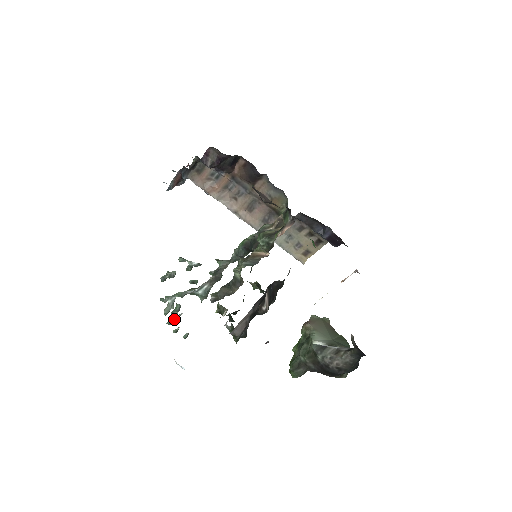
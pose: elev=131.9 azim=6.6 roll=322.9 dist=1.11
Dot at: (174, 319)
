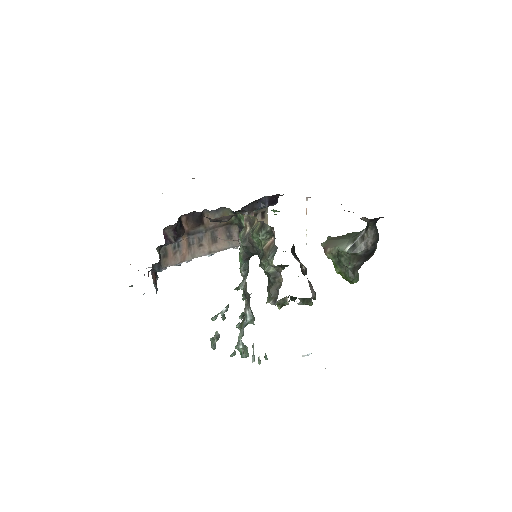
Dot at: (253, 354)
